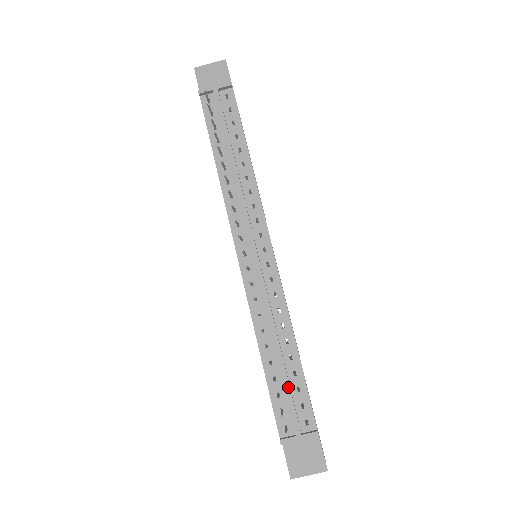
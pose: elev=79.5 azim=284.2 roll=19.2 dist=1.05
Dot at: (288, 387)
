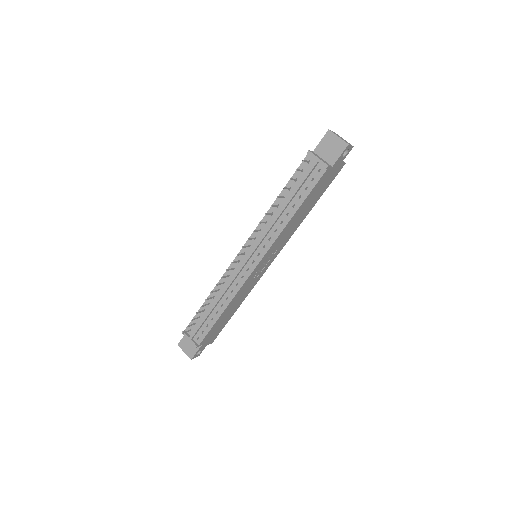
Dot at: (204, 320)
